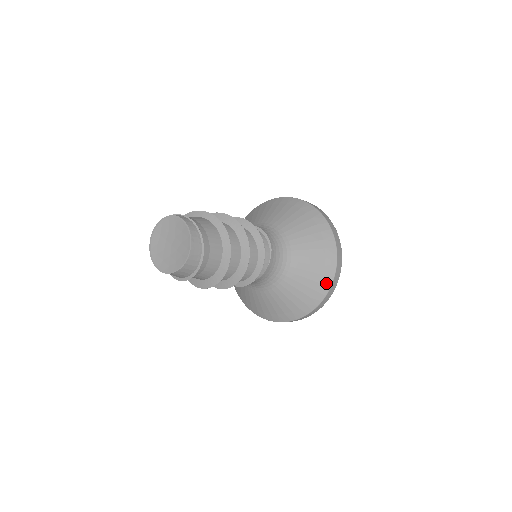
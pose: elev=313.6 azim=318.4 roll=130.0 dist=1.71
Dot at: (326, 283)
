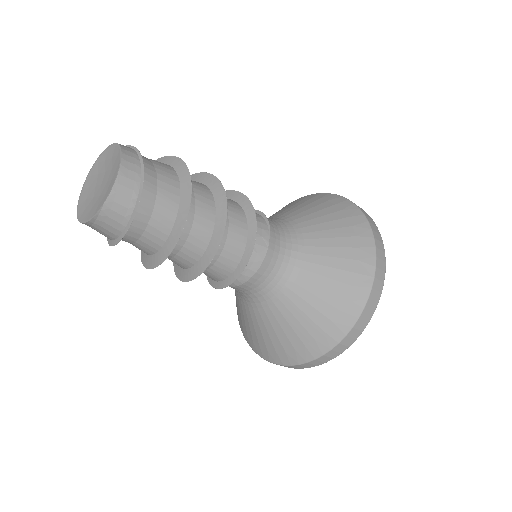
Dot at: (366, 258)
